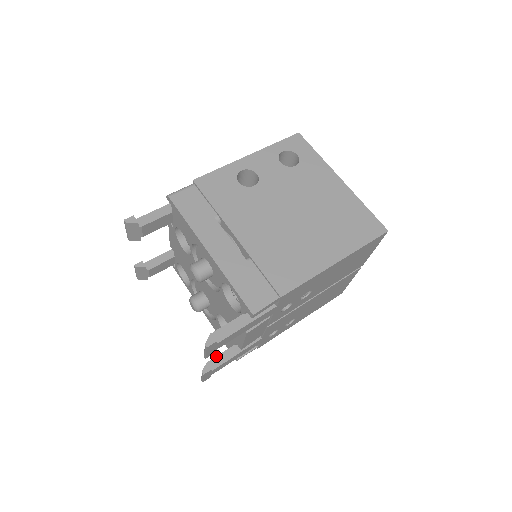
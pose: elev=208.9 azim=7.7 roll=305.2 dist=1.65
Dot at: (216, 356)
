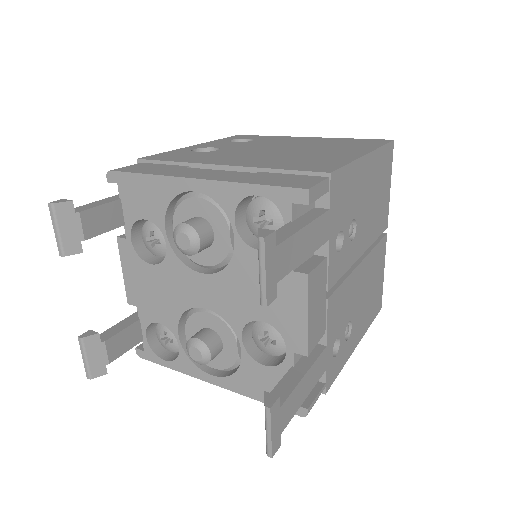
Dot at: occluded
